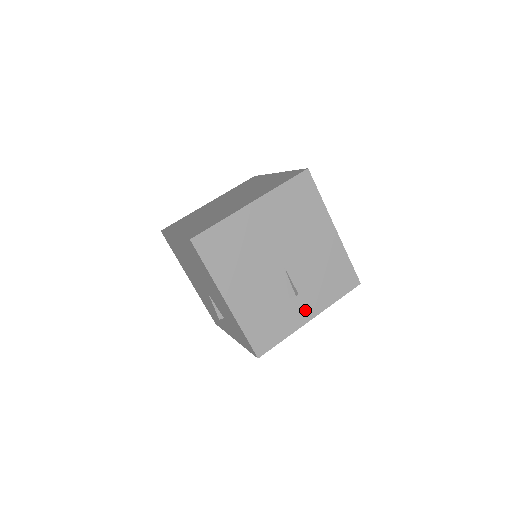
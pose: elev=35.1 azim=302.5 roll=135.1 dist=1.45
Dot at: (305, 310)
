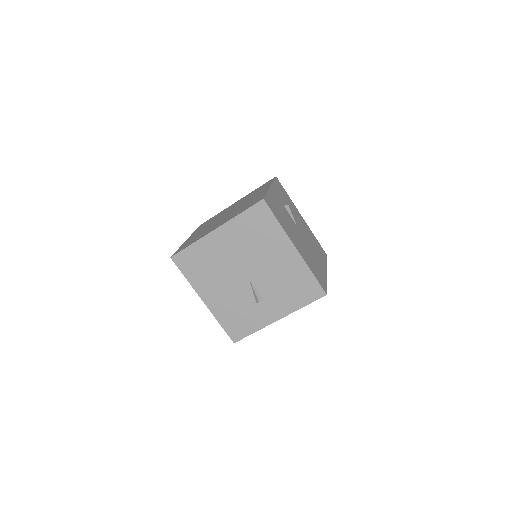
Dot at: (272, 312)
